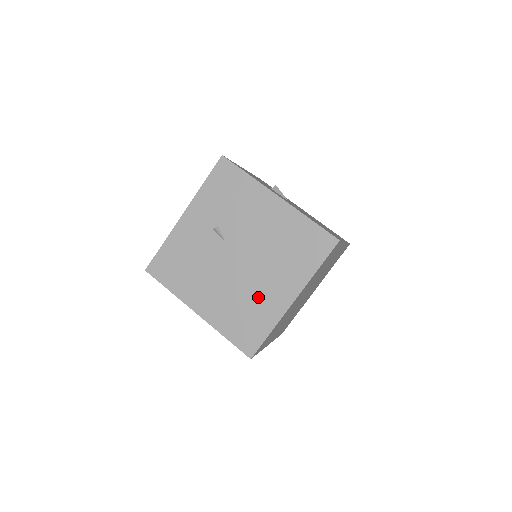
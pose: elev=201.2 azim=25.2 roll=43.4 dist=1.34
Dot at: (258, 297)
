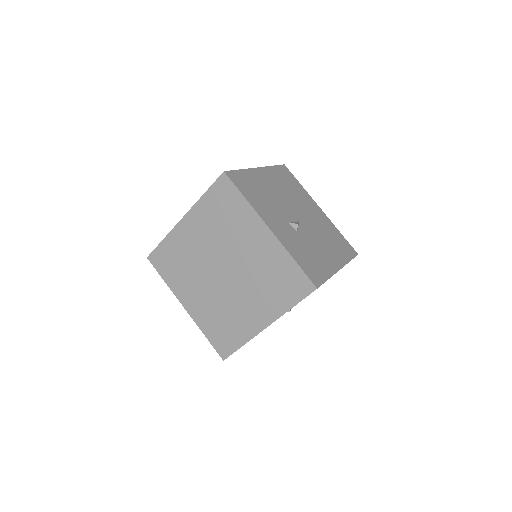
Dot at: occluded
